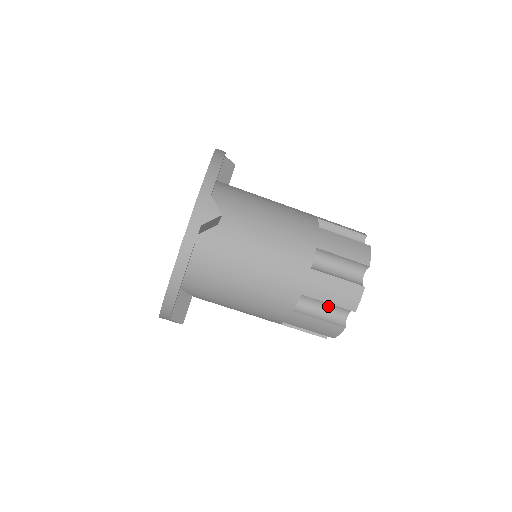
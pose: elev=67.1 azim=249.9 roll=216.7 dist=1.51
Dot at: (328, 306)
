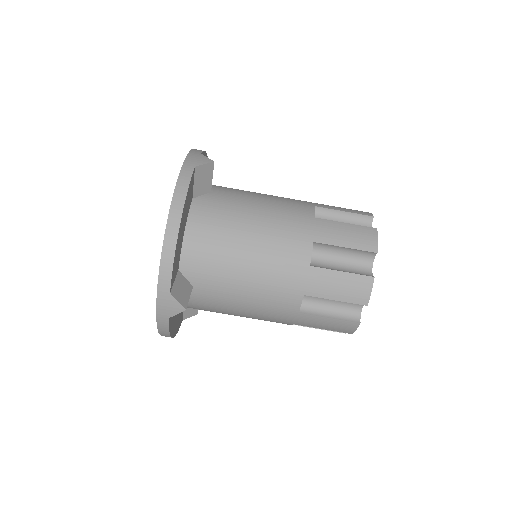
Dot at: (347, 261)
